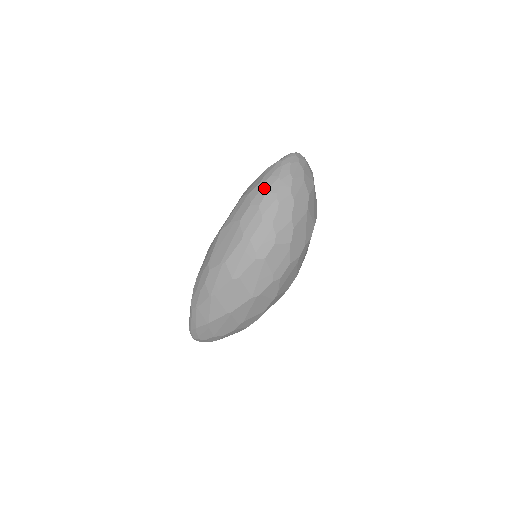
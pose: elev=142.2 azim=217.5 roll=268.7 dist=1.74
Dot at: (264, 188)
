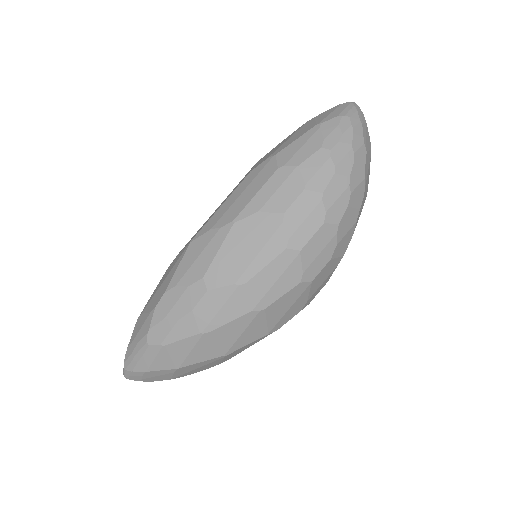
Dot at: (330, 163)
